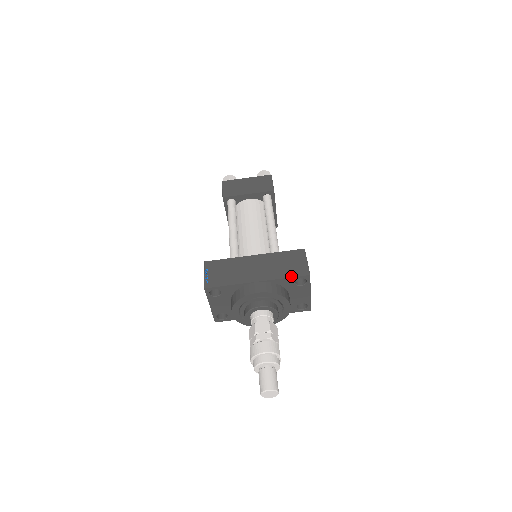
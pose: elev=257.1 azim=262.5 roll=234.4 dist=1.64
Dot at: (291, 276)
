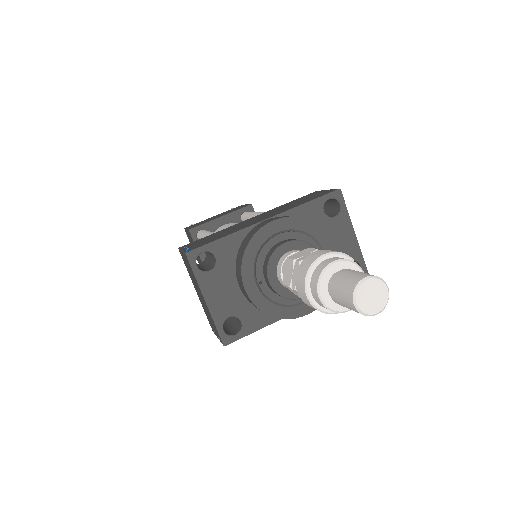
Dot at: (313, 198)
